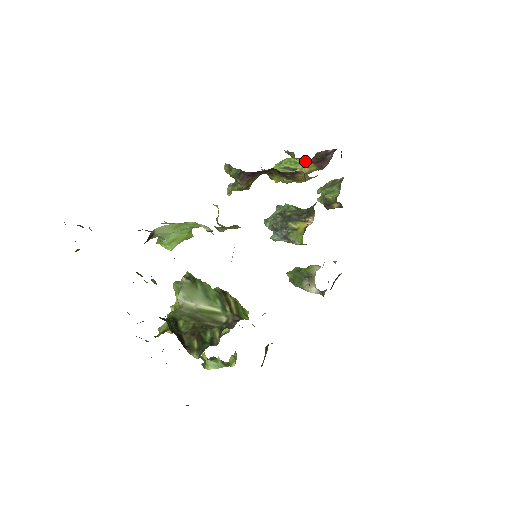
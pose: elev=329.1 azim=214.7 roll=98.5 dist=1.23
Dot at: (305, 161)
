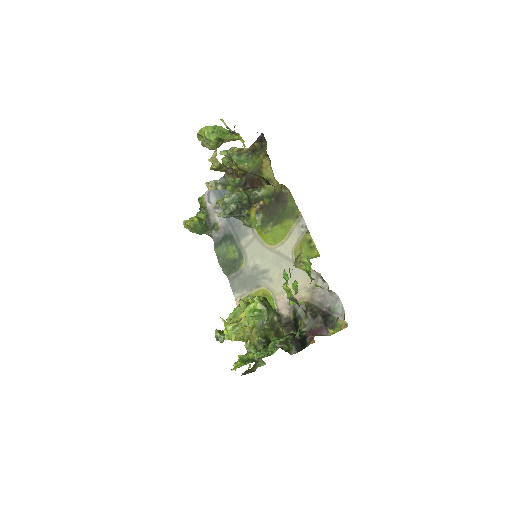
Dot at: occluded
